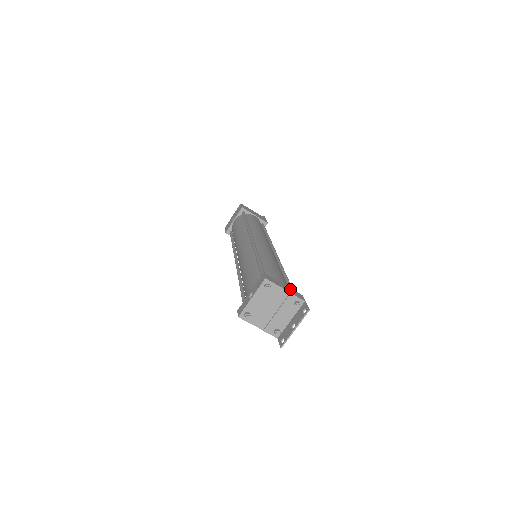
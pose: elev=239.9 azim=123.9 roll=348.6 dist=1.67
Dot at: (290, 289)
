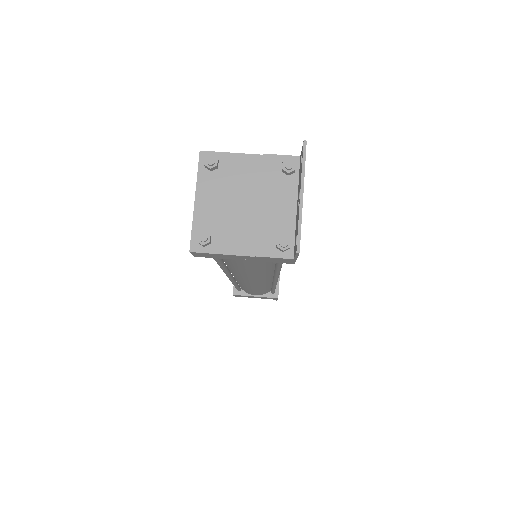
Dot at: occluded
